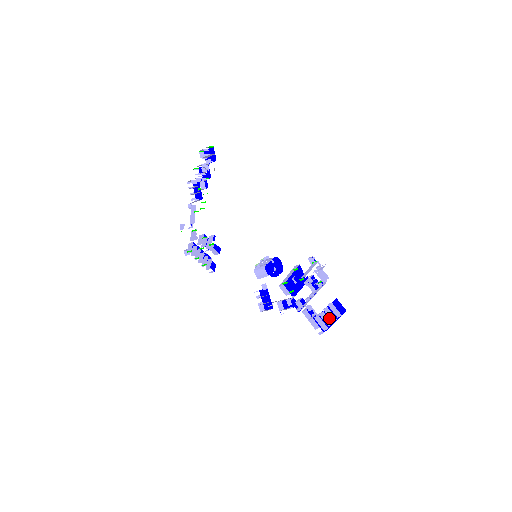
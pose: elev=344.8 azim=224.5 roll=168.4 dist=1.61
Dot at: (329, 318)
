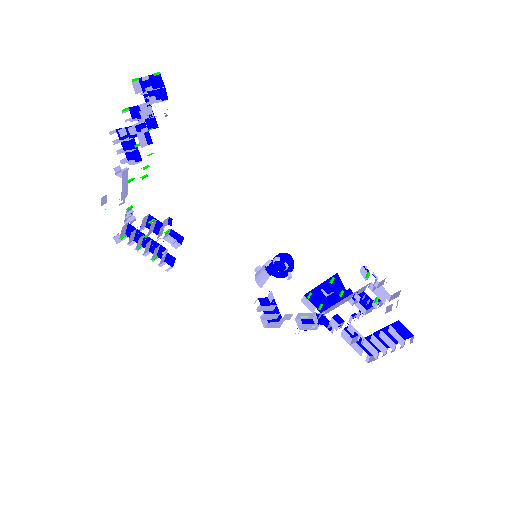
Dot at: (382, 341)
